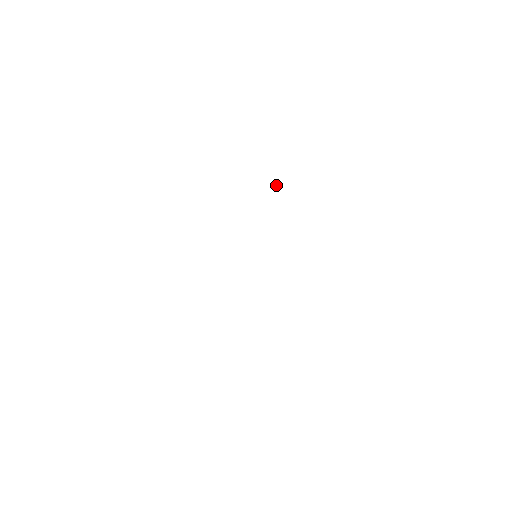
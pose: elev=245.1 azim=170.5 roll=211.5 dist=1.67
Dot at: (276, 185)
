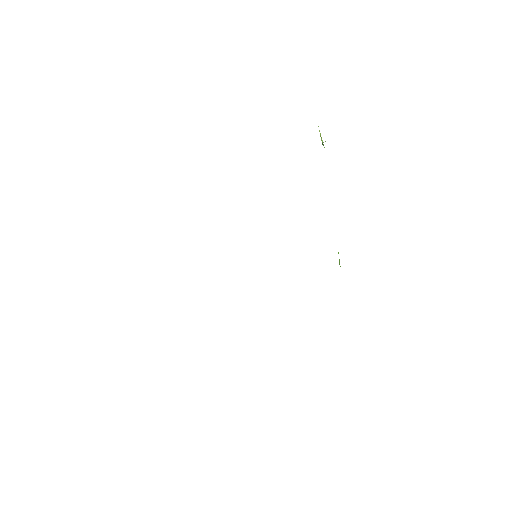
Dot at: (322, 140)
